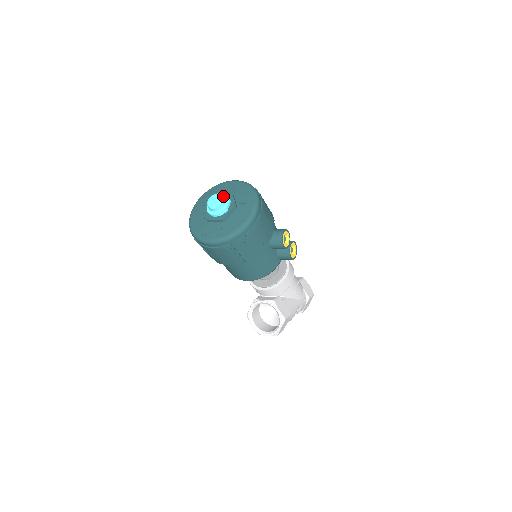
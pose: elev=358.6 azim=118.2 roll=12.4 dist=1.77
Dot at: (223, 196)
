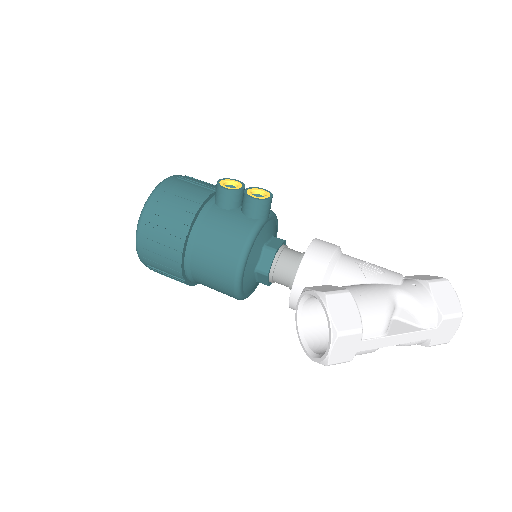
Dot at: occluded
